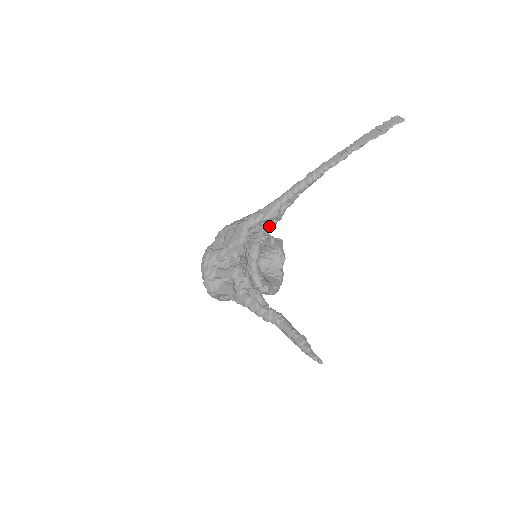
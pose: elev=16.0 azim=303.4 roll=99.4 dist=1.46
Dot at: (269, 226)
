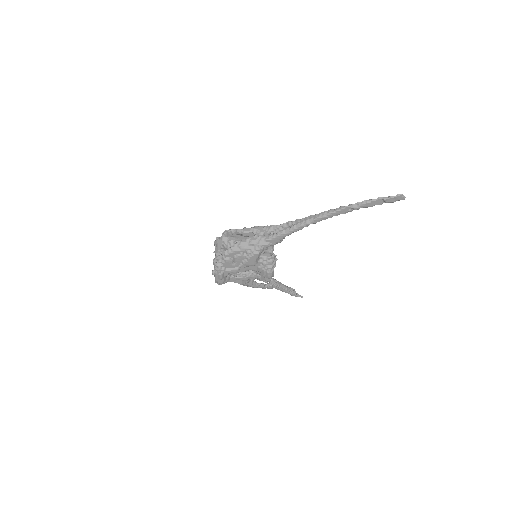
Dot at: occluded
